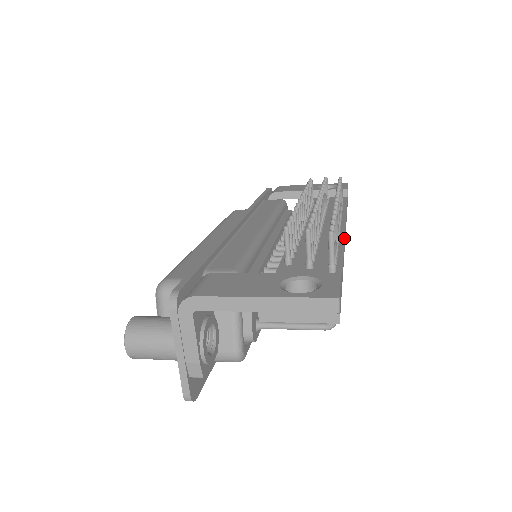
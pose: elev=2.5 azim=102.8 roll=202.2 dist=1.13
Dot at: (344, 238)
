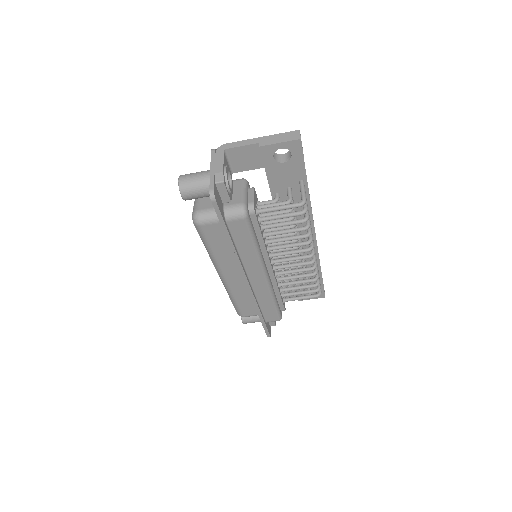
Dot at: occluded
